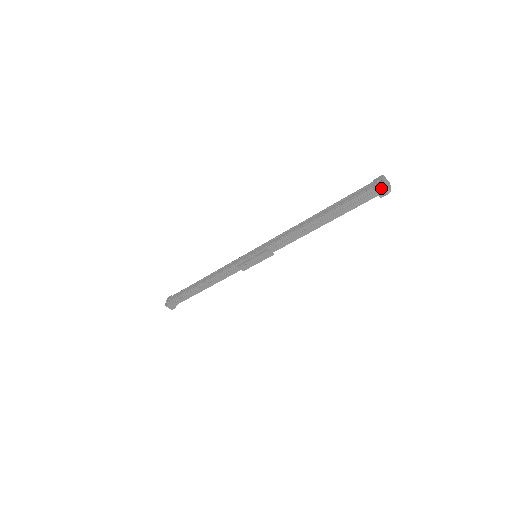
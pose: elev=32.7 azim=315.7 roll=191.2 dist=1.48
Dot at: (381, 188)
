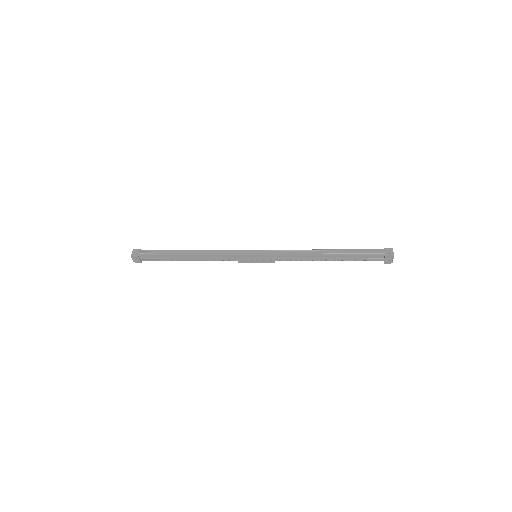
Dot at: (390, 263)
